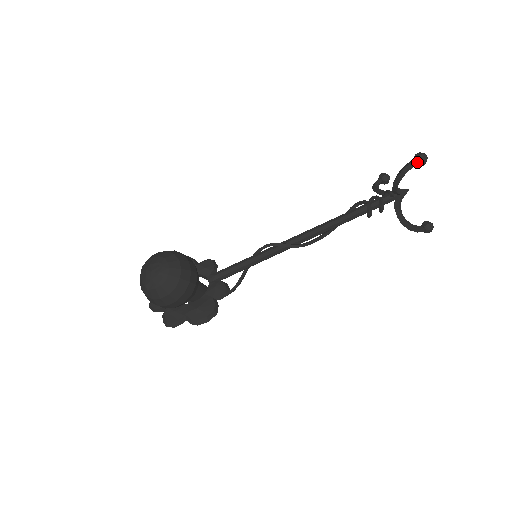
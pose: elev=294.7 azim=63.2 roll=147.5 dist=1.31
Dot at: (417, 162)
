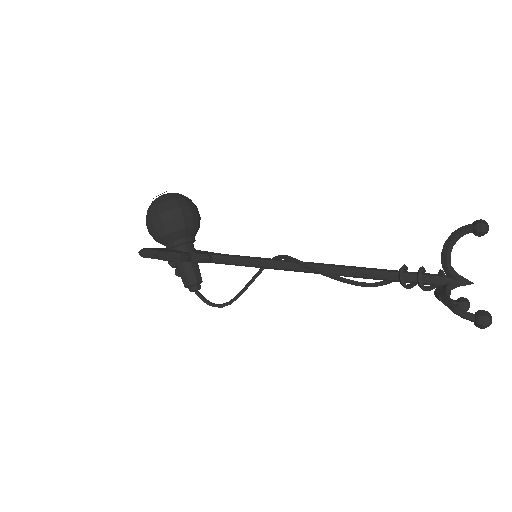
Dot at: (473, 226)
